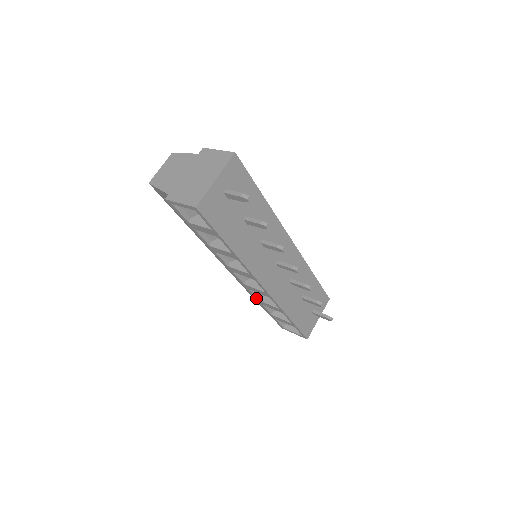
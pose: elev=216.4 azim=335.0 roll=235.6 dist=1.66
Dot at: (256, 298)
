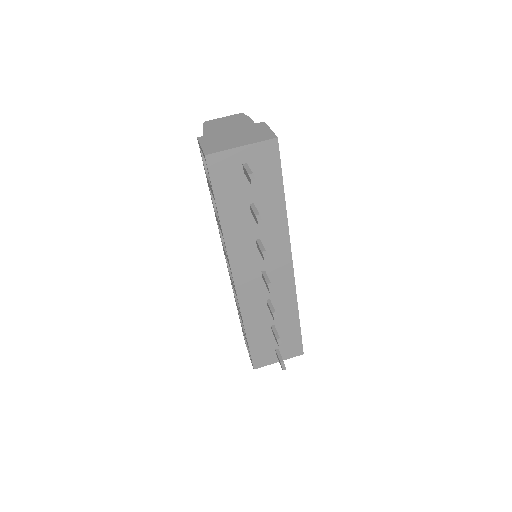
Dot at: (234, 294)
